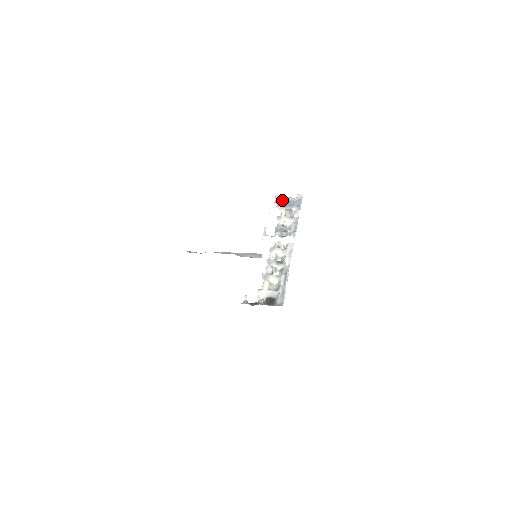
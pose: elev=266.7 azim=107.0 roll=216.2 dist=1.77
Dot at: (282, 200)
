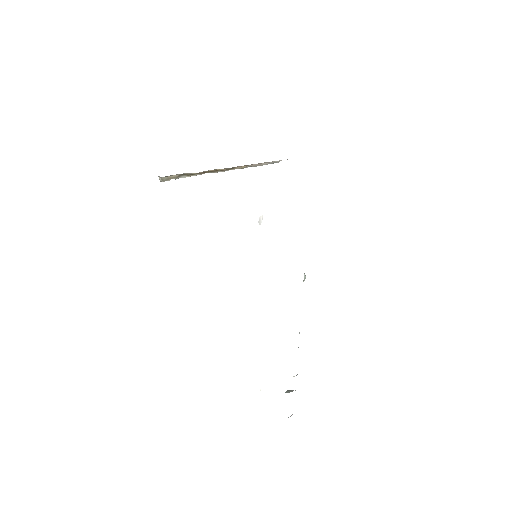
Dot at: occluded
